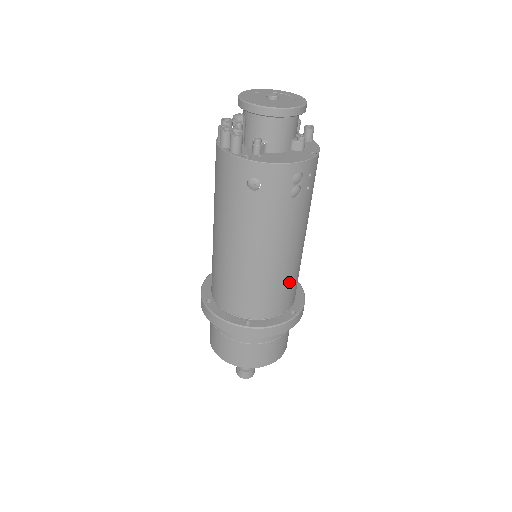
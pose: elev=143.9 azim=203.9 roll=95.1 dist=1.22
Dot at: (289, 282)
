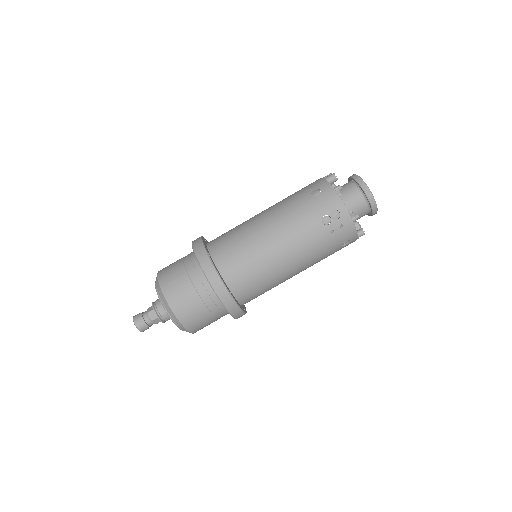
Dot at: (256, 269)
